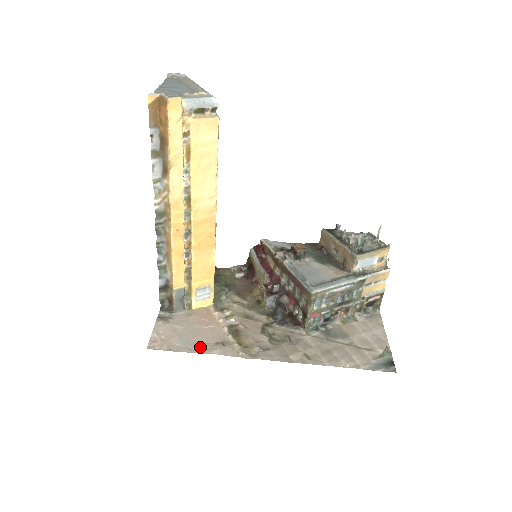
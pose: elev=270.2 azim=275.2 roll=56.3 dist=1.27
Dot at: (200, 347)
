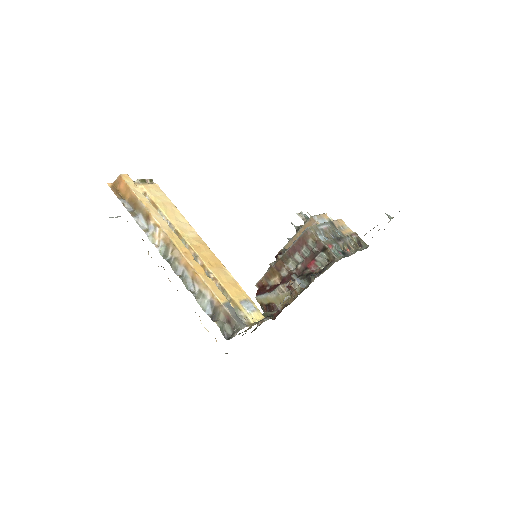
Dot at: occluded
